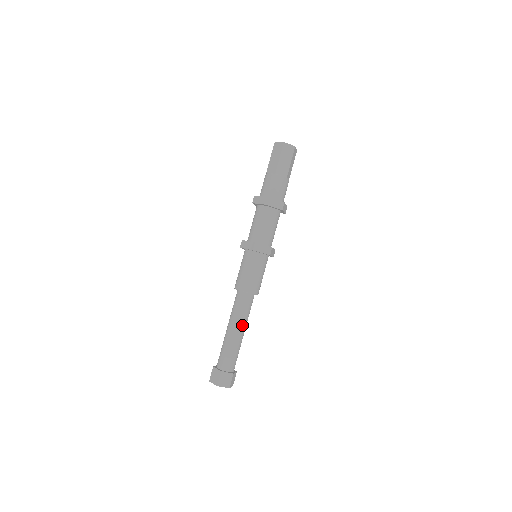
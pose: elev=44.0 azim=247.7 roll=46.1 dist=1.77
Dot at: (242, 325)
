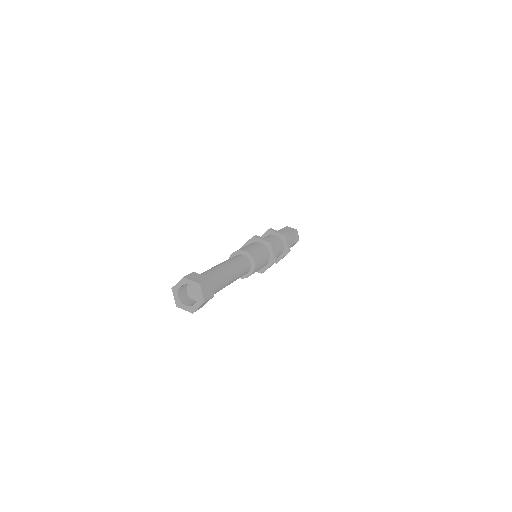
Dot at: (236, 275)
